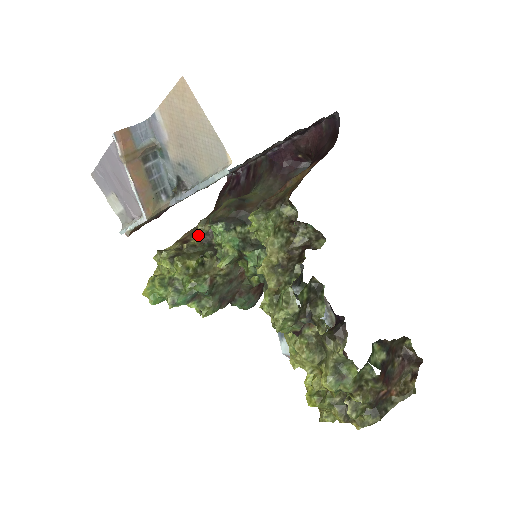
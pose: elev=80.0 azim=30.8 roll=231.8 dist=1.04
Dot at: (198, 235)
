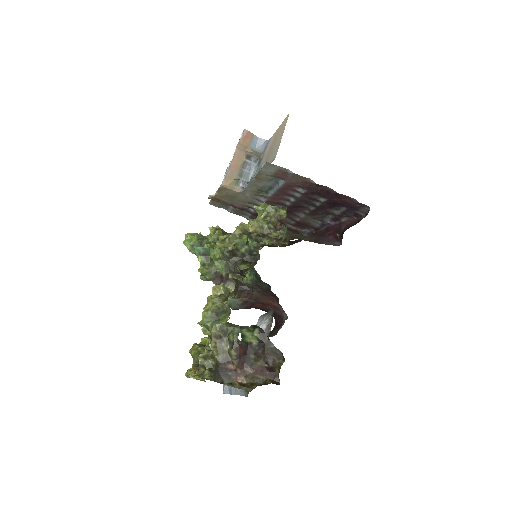
Dot at: occluded
